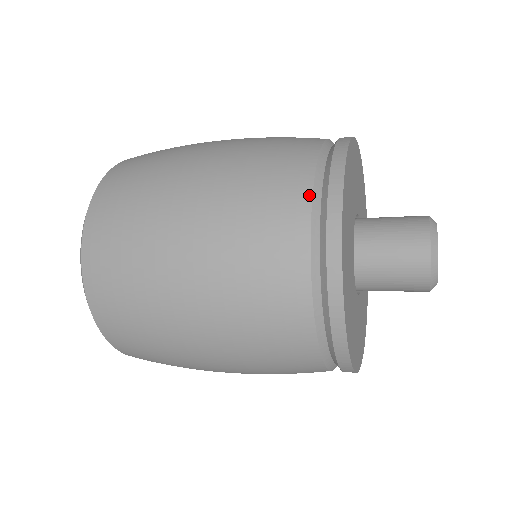
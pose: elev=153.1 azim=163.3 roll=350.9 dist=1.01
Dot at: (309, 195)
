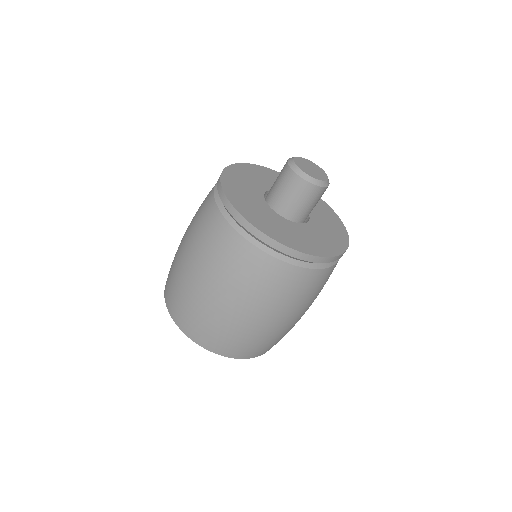
Dot at: (270, 257)
